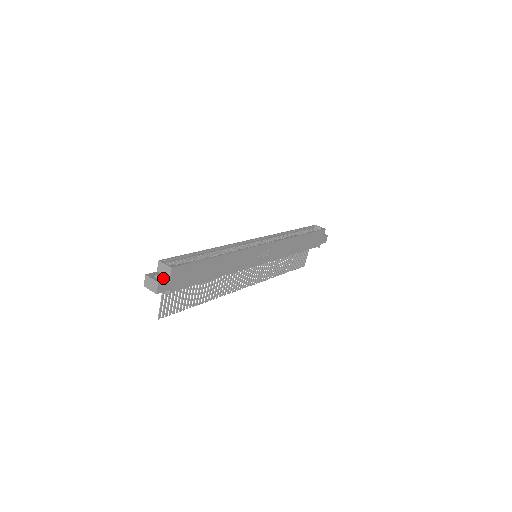
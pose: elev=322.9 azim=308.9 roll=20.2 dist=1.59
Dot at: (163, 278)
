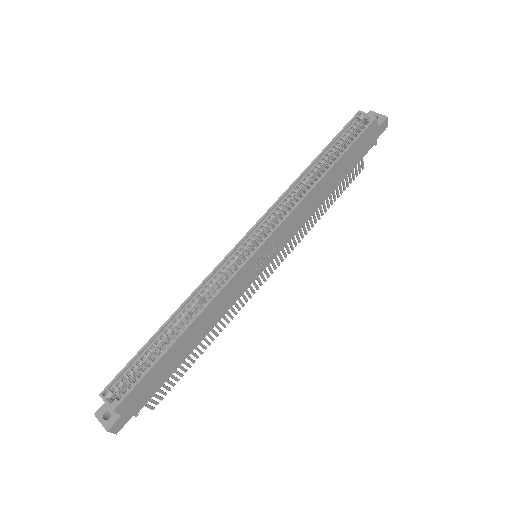
Dot at: (113, 416)
